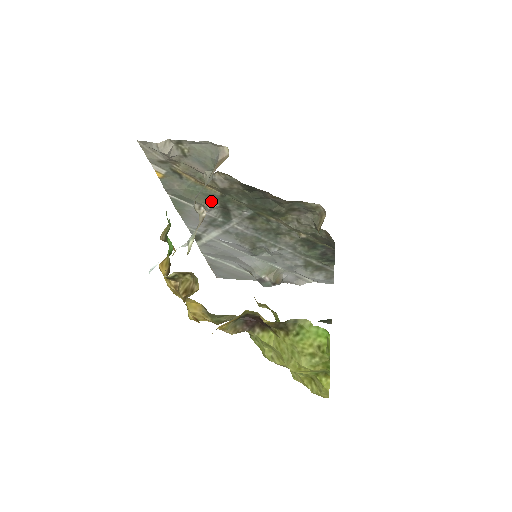
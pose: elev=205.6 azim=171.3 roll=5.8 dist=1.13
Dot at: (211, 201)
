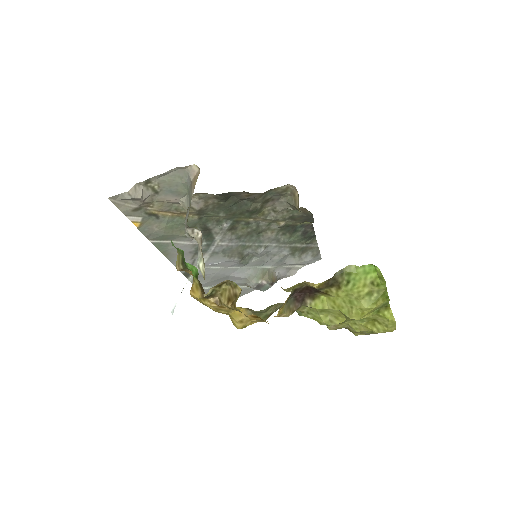
Dot at: occluded
